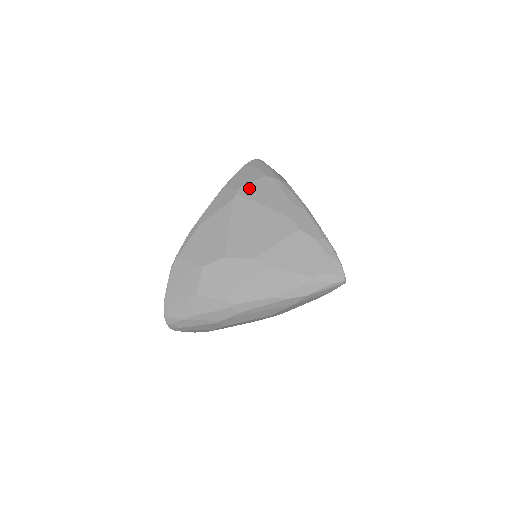
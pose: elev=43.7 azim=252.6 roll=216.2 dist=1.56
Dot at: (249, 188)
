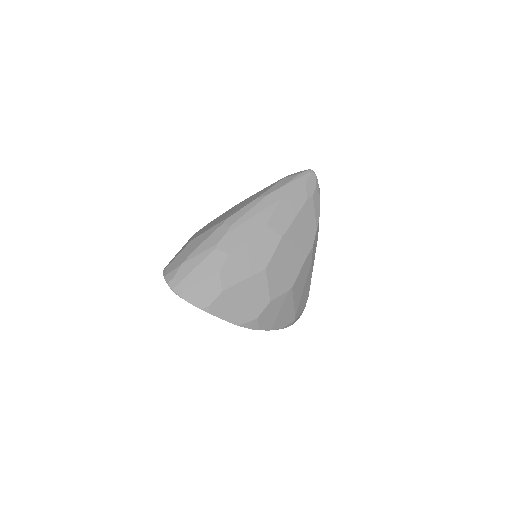
Dot at: occluded
